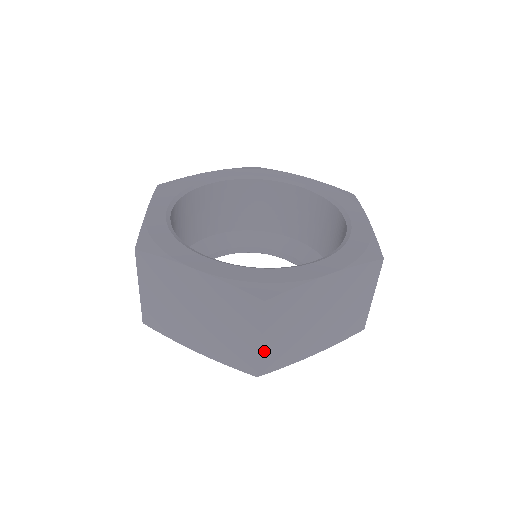
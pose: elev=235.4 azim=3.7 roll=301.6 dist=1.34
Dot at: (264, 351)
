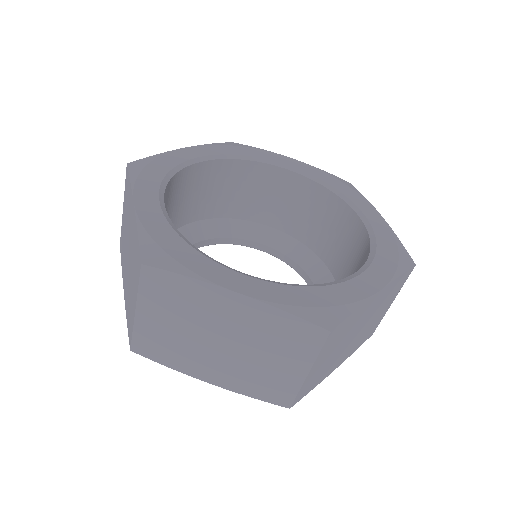
Dot at: (140, 326)
